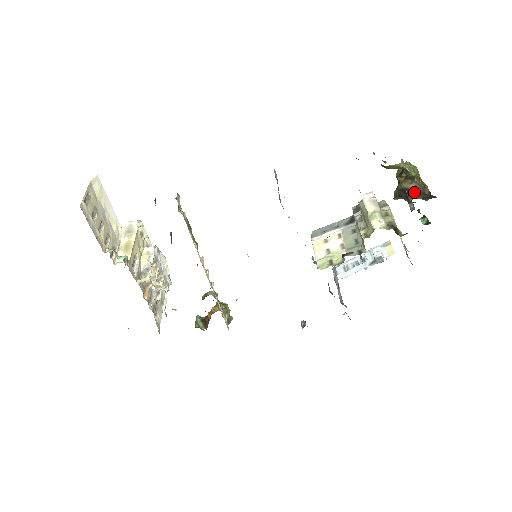
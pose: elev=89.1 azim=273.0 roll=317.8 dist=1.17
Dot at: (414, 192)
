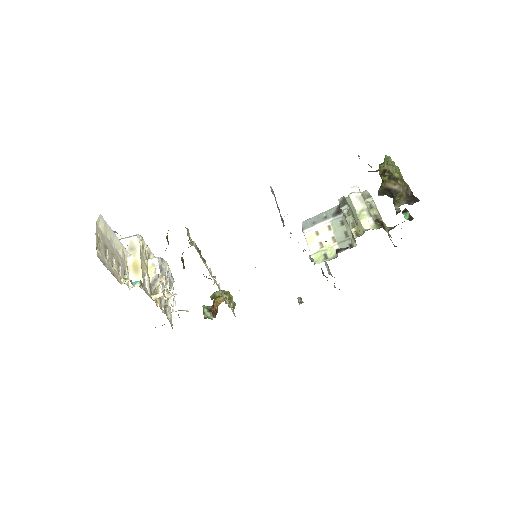
Dot at: (399, 194)
